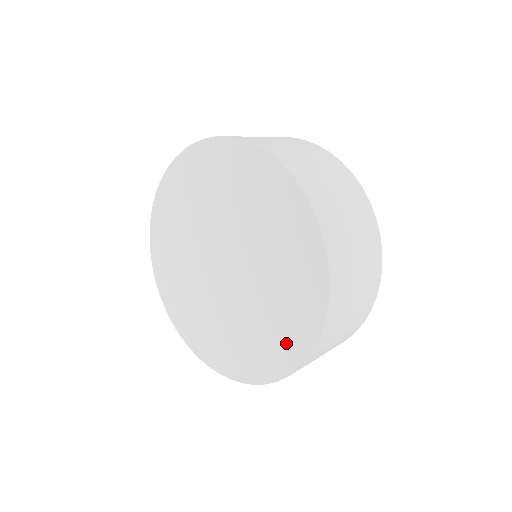
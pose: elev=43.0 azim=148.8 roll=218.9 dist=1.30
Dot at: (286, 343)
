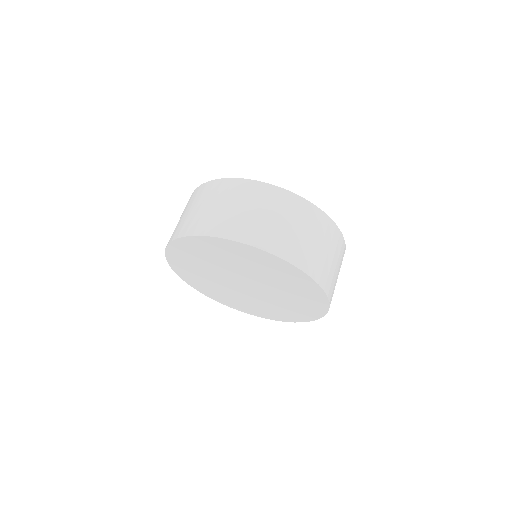
Dot at: (282, 316)
